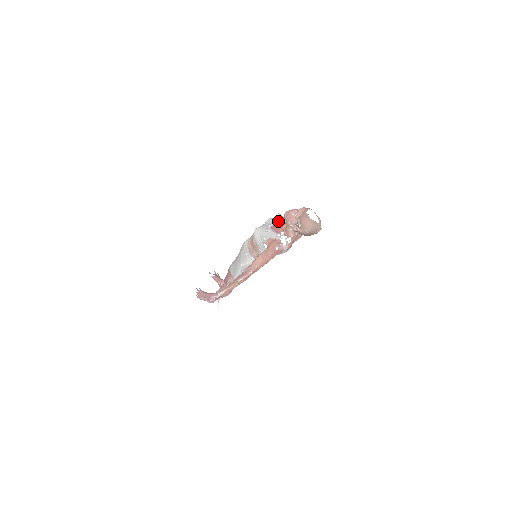
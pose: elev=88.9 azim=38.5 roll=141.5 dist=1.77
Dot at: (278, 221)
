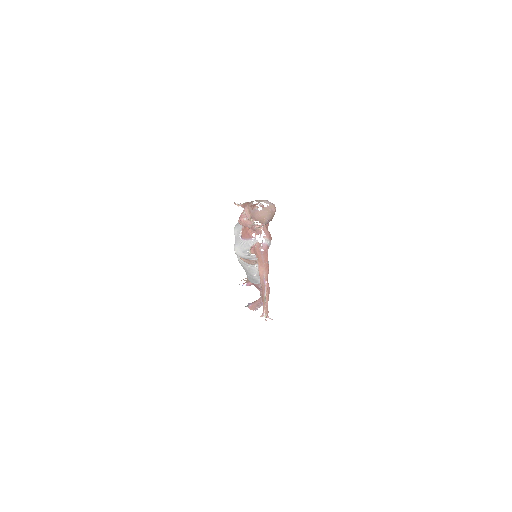
Dot at: (241, 226)
